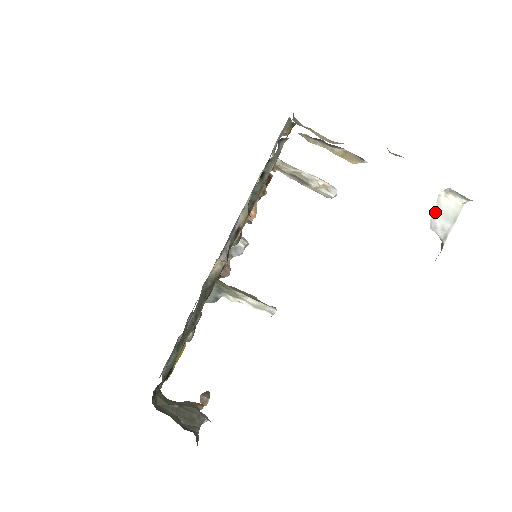
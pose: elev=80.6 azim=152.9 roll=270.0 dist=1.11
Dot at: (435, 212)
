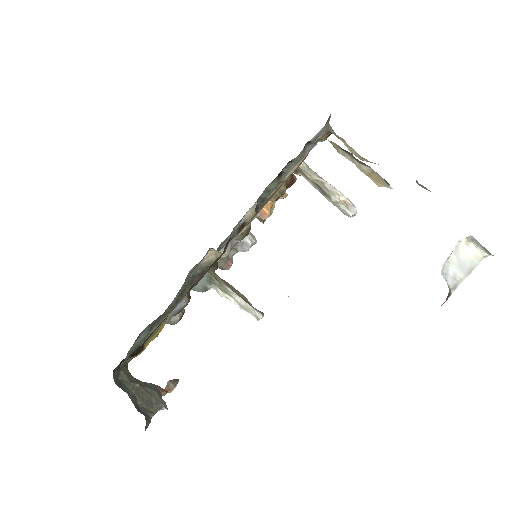
Dot at: (451, 258)
